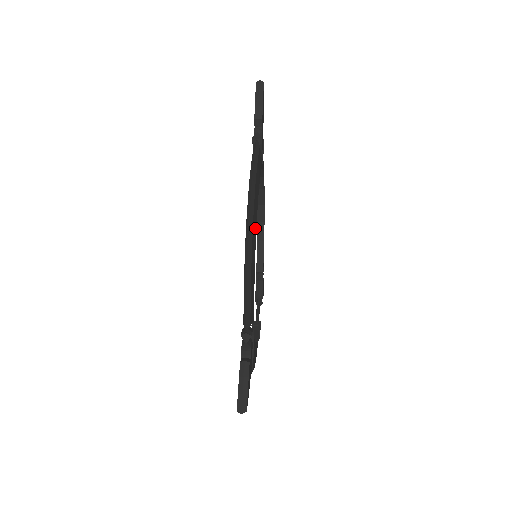
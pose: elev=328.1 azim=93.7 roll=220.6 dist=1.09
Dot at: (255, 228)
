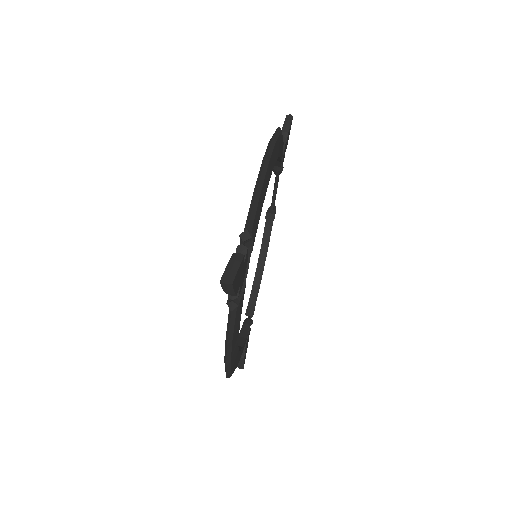
Dot at: (236, 356)
